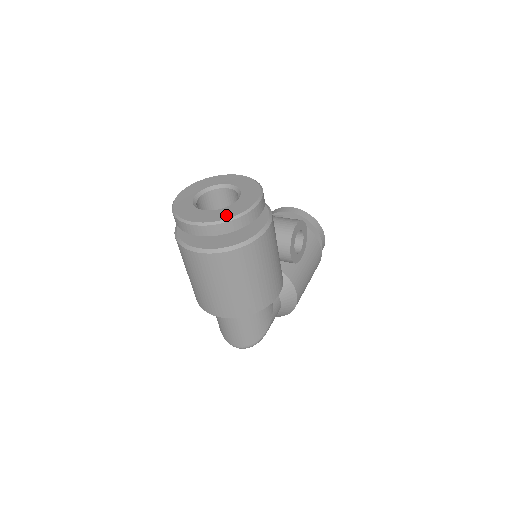
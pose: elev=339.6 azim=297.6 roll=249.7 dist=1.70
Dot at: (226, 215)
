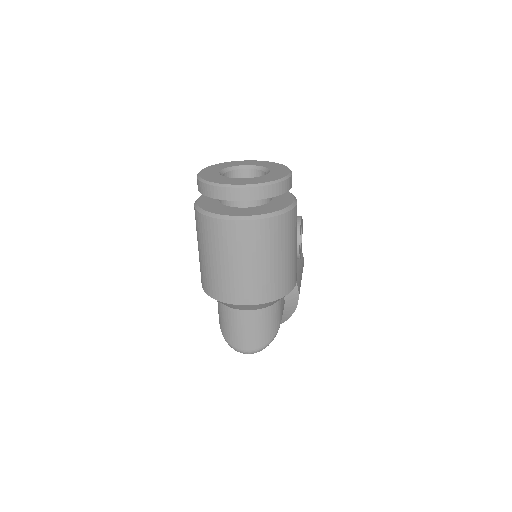
Dot at: (267, 179)
